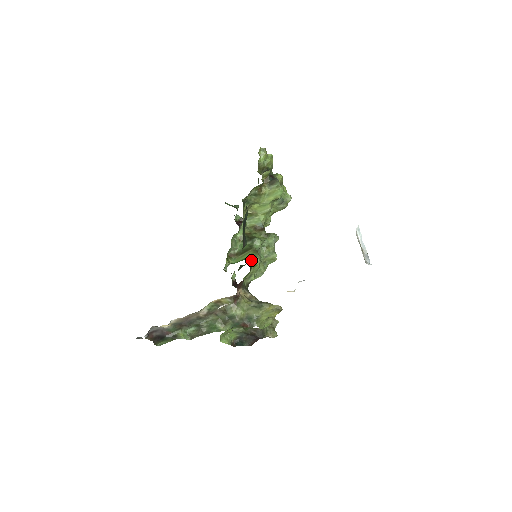
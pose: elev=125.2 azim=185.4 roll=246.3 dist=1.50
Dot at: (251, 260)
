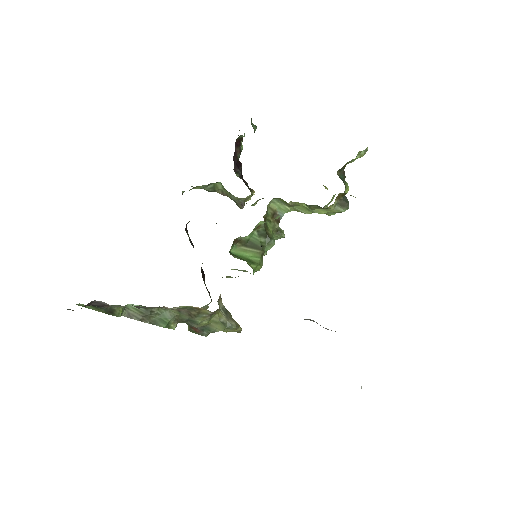
Dot at: (255, 268)
